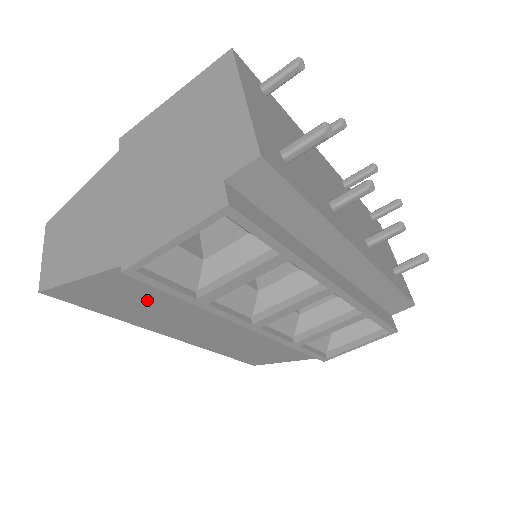
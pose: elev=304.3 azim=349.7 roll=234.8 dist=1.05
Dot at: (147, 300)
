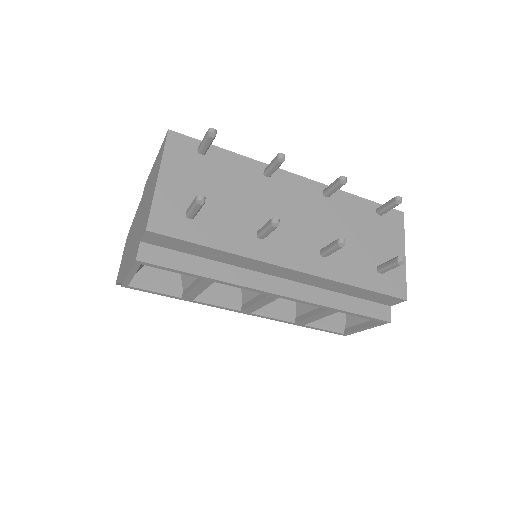
Dot at: occluded
